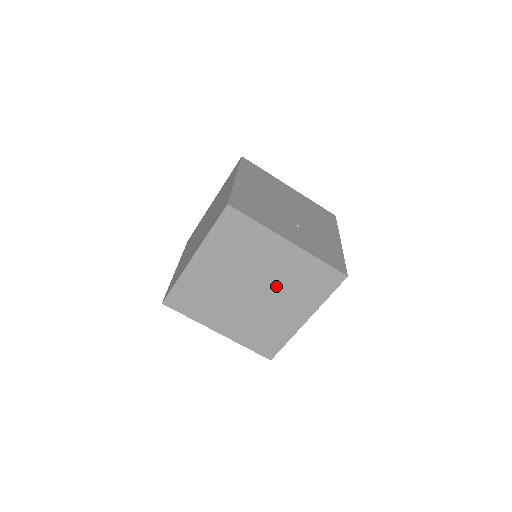
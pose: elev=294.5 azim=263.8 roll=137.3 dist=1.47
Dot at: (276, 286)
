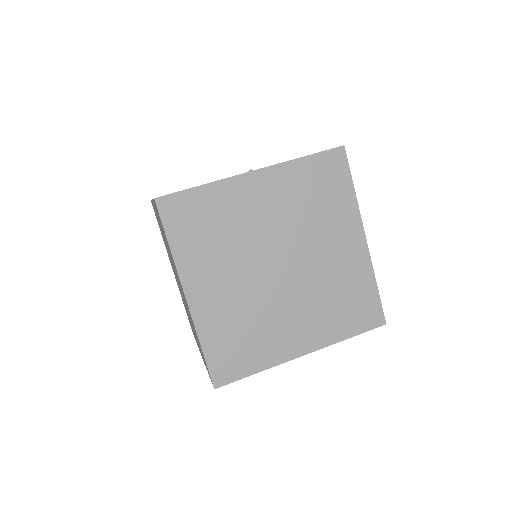
Dot at: (296, 234)
